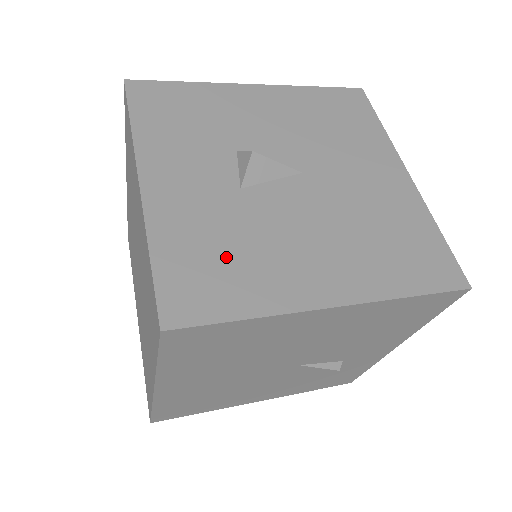
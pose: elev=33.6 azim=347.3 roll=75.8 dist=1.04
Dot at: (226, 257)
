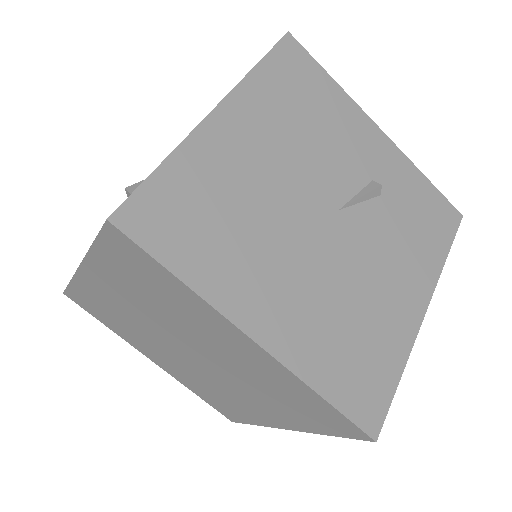
Dot at: occluded
